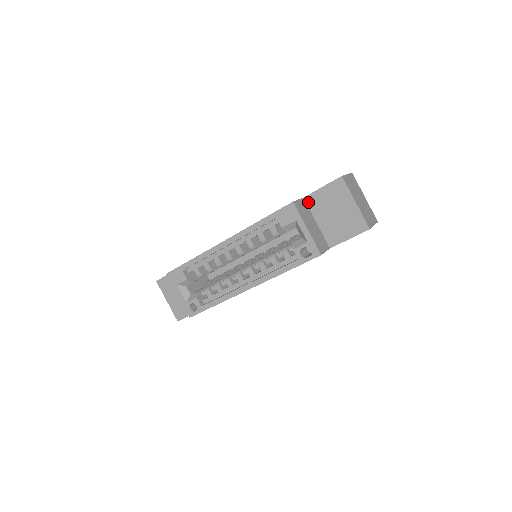
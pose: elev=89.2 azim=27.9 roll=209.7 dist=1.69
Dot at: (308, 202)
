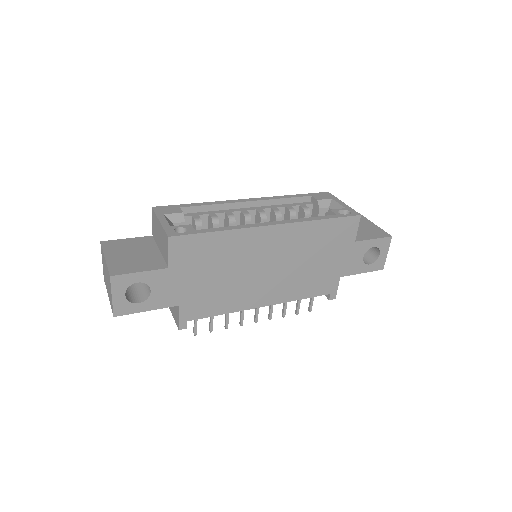
Dot at: occluded
